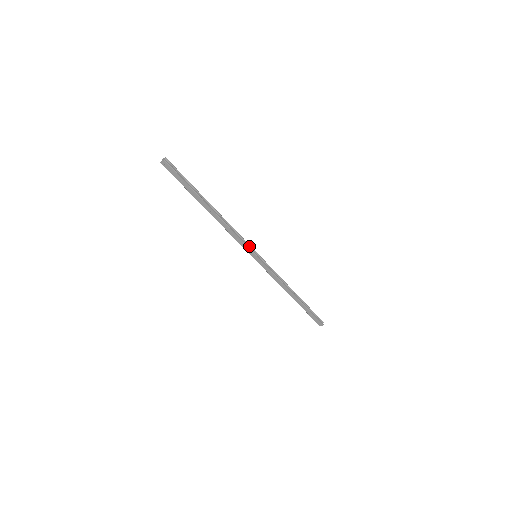
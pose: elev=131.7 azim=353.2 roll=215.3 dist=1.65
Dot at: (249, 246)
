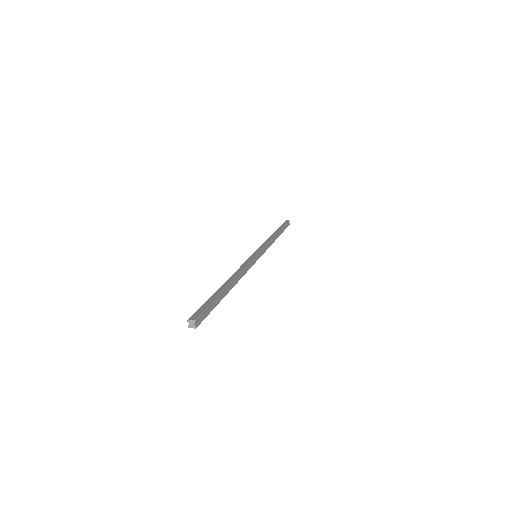
Dot at: (253, 260)
